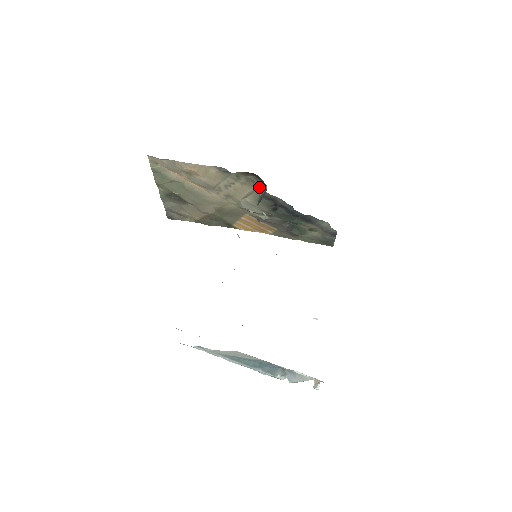
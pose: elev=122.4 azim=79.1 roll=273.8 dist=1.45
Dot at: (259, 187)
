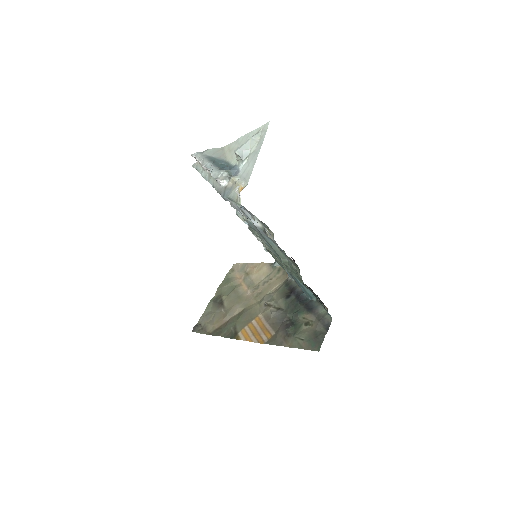
Dot at: (288, 277)
